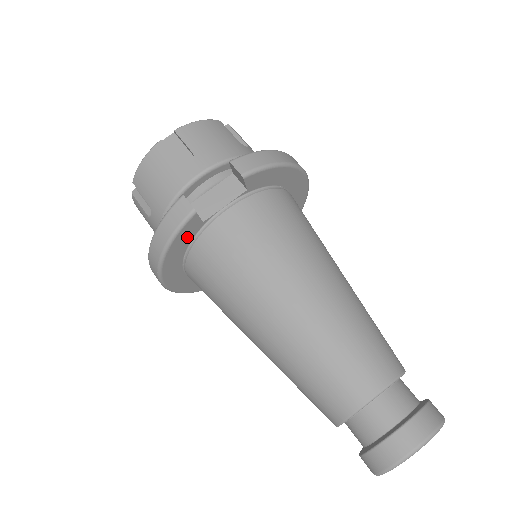
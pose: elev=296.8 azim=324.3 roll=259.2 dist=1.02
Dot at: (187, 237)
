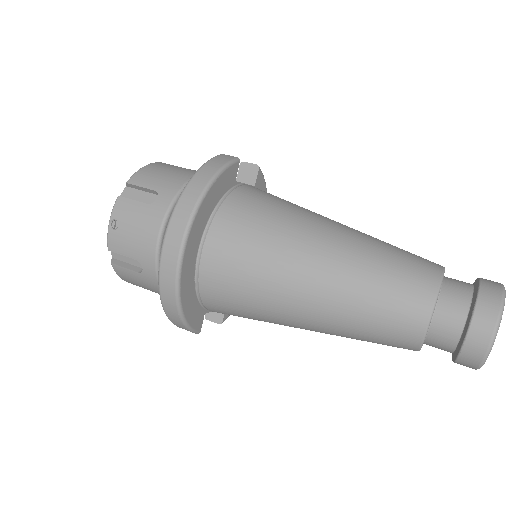
Dot at: (225, 185)
